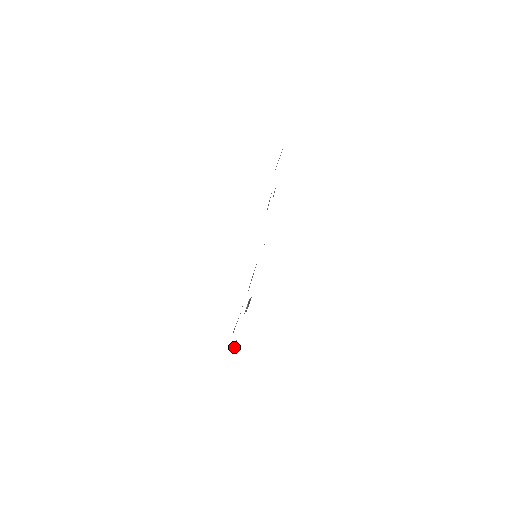
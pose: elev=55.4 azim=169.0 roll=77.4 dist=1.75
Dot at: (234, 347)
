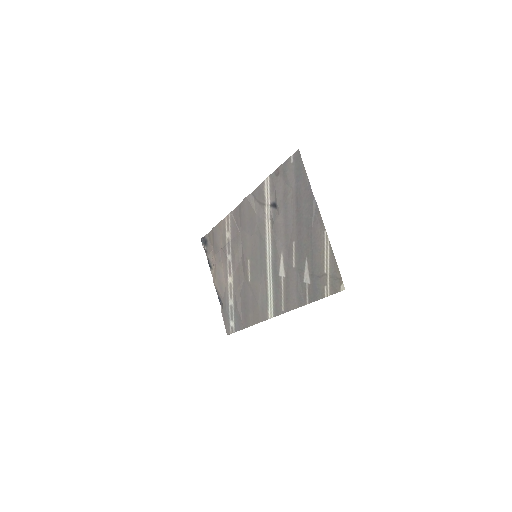
Dot at: (220, 301)
